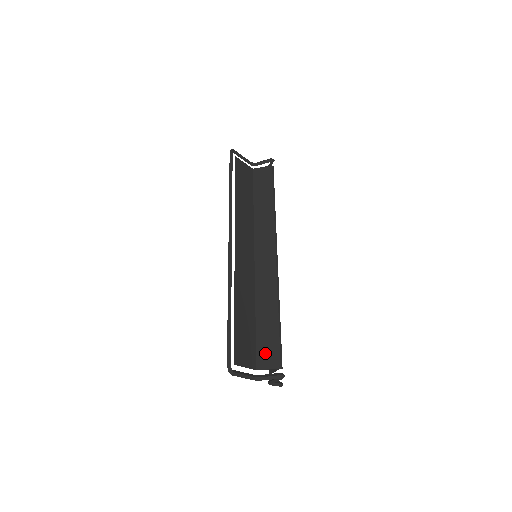
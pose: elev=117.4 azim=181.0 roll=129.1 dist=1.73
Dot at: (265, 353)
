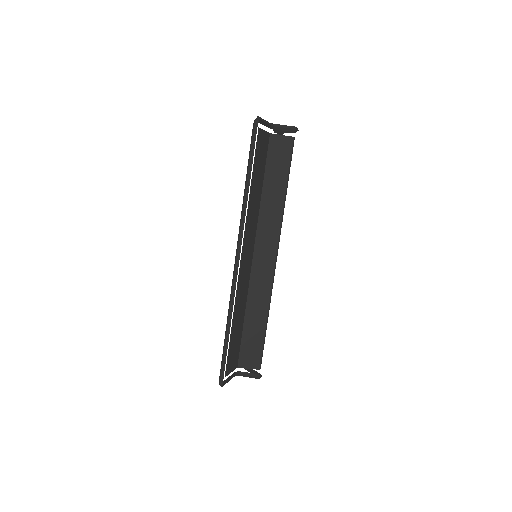
Dot at: (248, 354)
